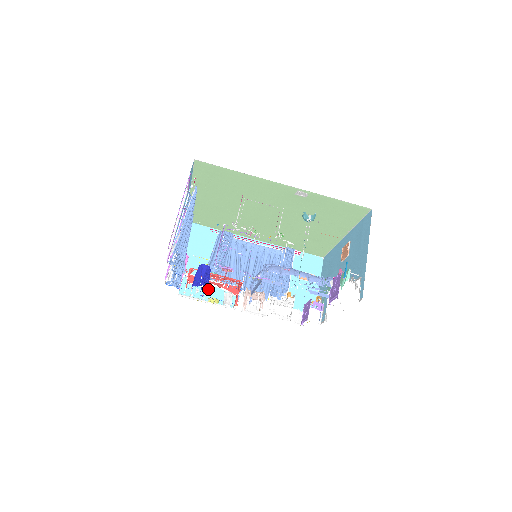
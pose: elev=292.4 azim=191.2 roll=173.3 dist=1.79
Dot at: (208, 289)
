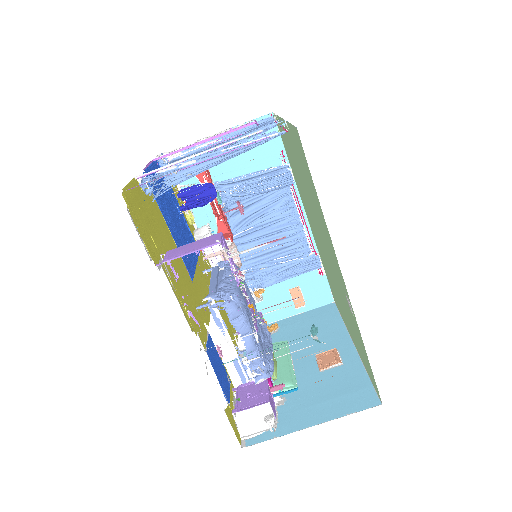
Dot at: occluded
